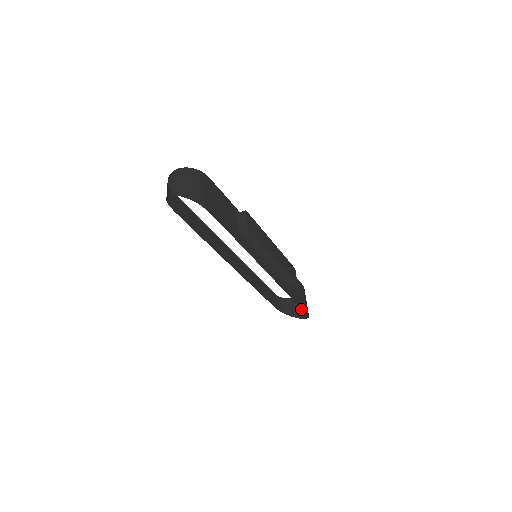
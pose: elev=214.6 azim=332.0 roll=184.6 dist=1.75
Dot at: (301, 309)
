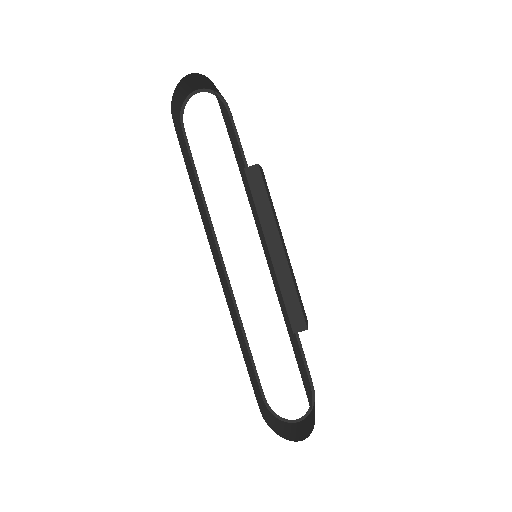
Dot at: (302, 430)
